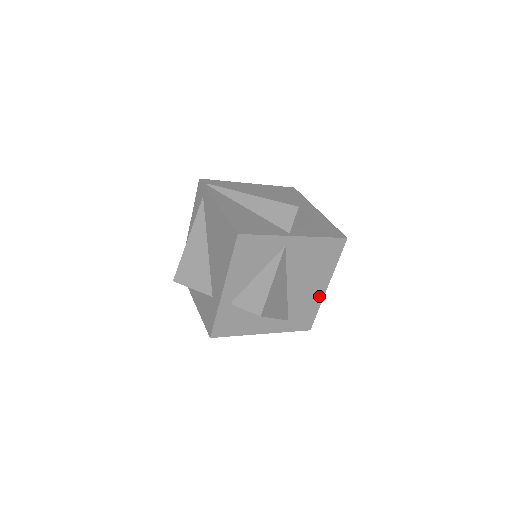
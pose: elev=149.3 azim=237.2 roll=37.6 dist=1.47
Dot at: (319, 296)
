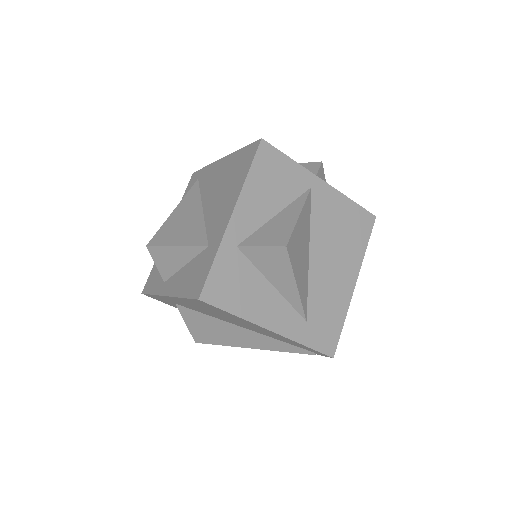
Dot at: (345, 296)
